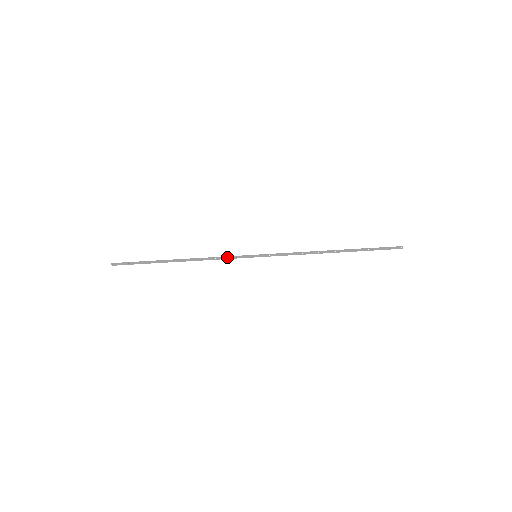
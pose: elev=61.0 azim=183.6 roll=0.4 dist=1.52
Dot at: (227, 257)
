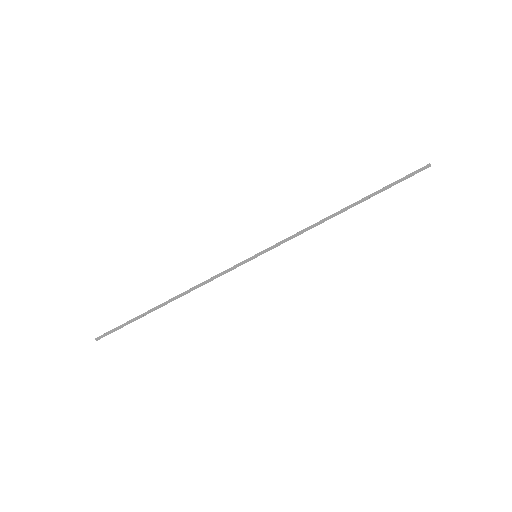
Dot at: (223, 273)
